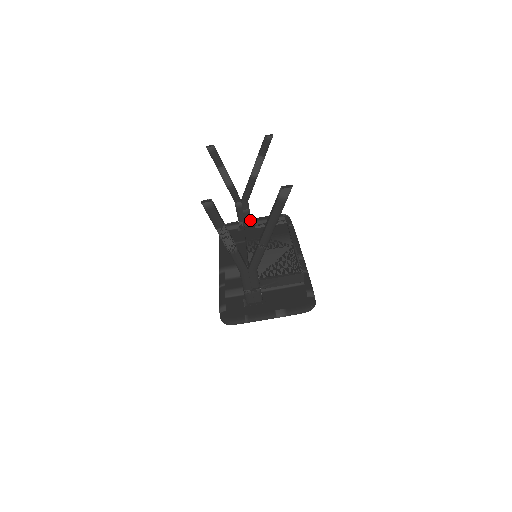
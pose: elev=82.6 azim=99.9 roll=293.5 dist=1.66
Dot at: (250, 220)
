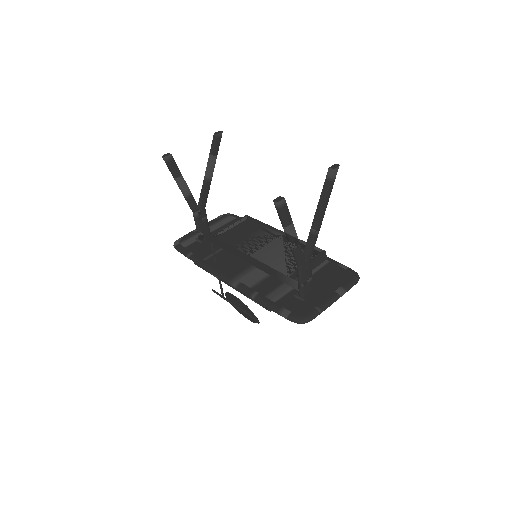
Dot at: (208, 227)
